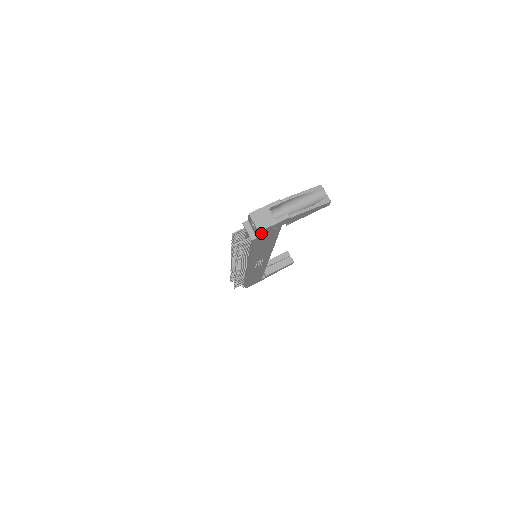
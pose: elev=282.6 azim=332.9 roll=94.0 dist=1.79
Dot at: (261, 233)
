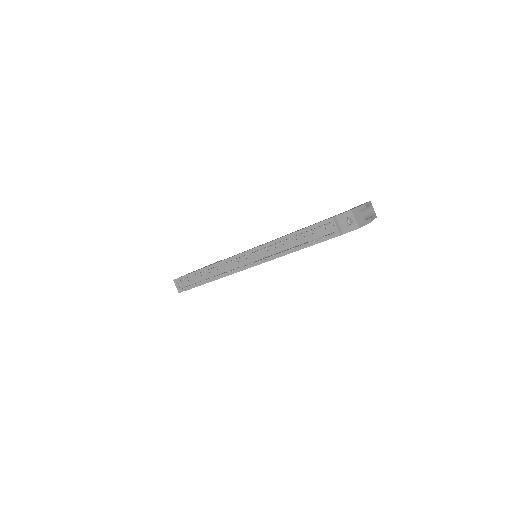
Dot at: (352, 230)
